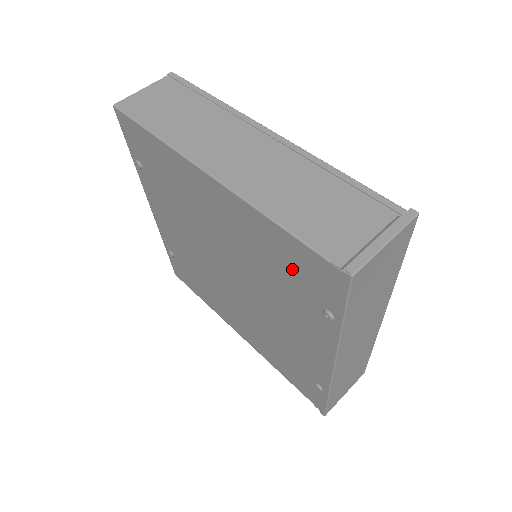
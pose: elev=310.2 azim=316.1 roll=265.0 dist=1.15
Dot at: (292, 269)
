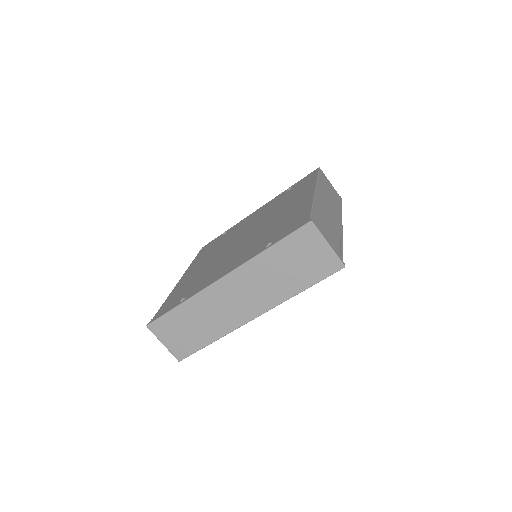
Dot at: (287, 225)
